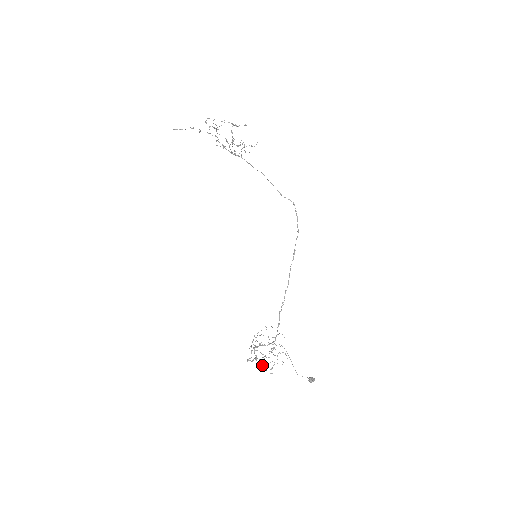
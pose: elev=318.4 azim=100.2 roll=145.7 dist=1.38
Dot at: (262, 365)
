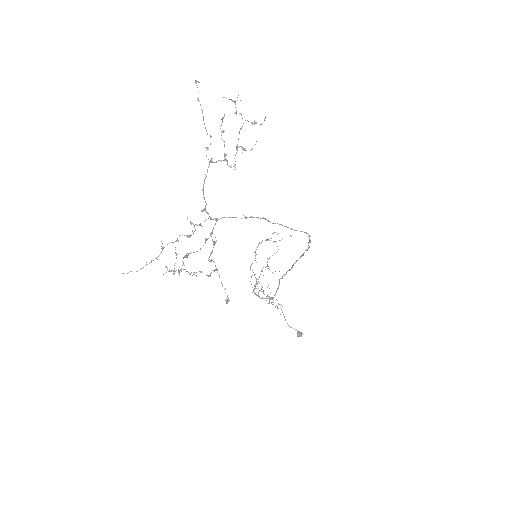
Dot at: (265, 267)
